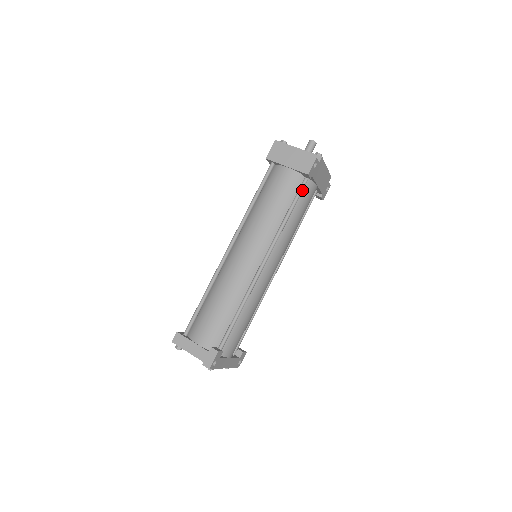
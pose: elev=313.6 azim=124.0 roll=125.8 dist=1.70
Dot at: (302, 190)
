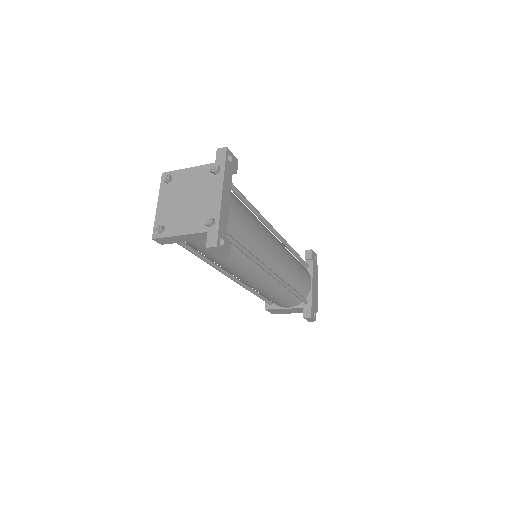
Dot at: (304, 261)
